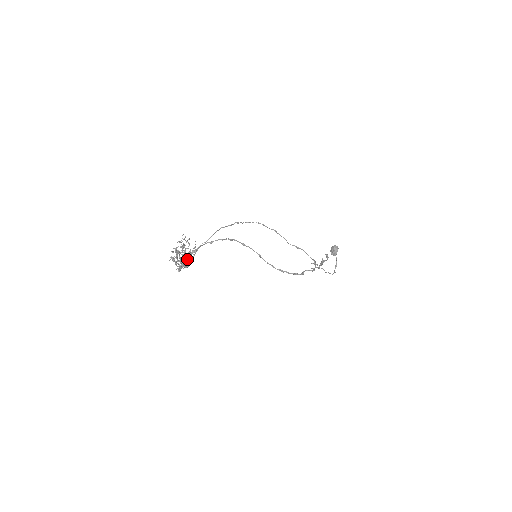
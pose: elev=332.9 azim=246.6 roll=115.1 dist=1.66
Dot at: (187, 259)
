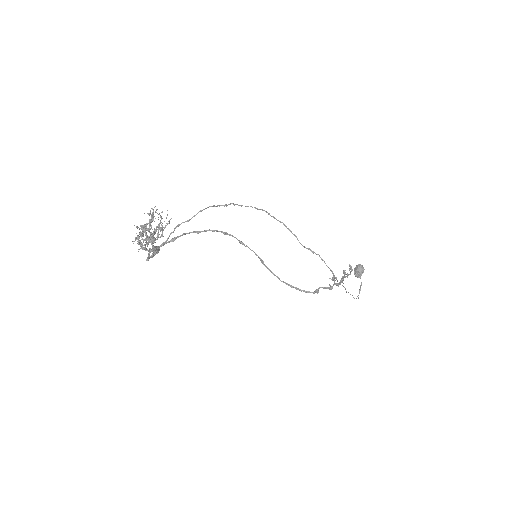
Dot at: occluded
